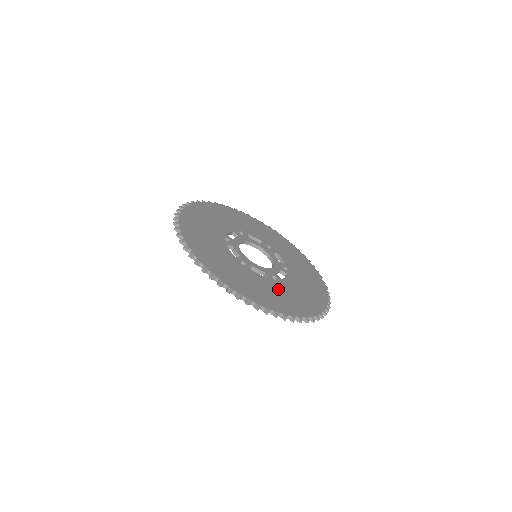
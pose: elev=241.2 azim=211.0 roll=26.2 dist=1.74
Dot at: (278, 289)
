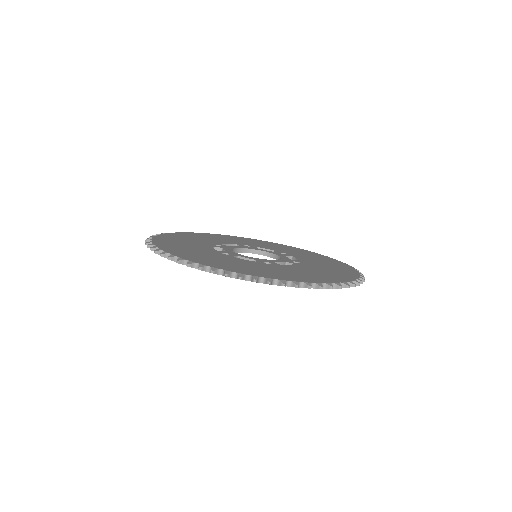
Dot at: (314, 268)
